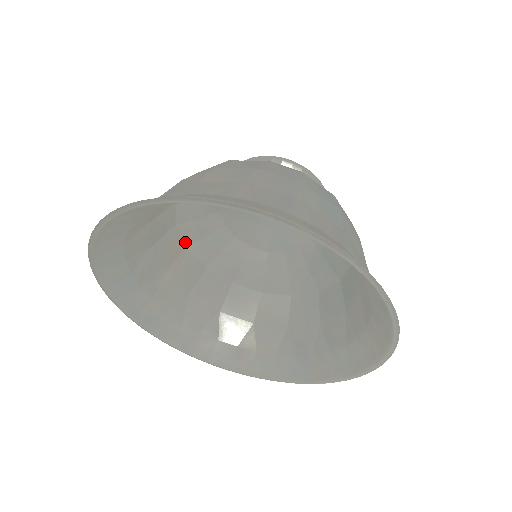
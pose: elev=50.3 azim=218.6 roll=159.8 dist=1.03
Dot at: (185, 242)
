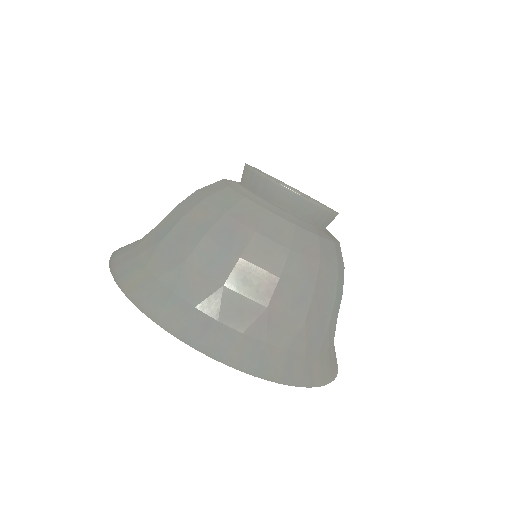
Dot at: occluded
